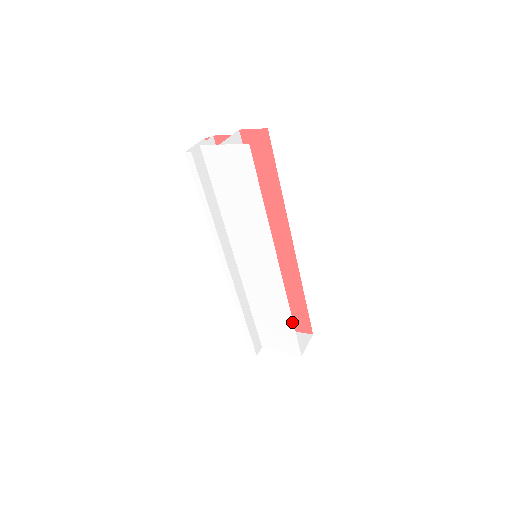
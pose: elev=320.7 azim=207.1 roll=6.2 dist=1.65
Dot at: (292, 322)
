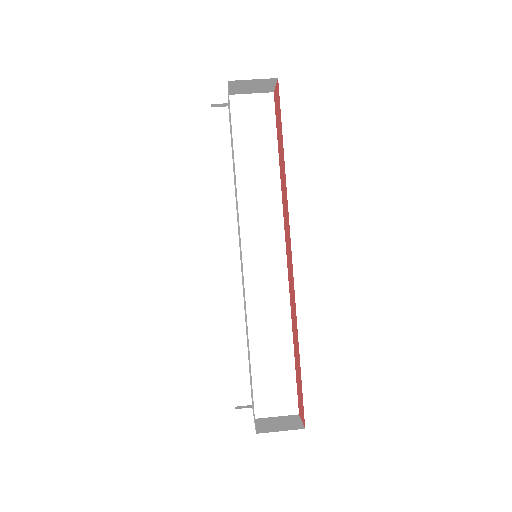
Dot at: occluded
